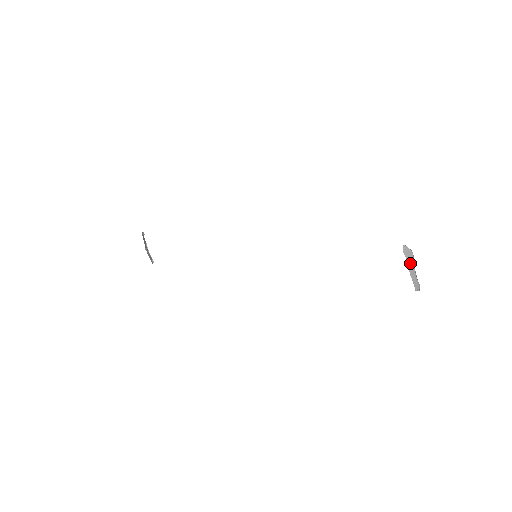
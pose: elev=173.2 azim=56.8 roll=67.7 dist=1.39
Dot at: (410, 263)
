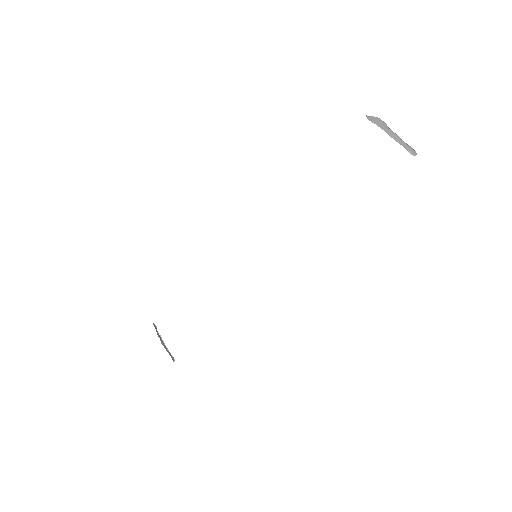
Dot at: (385, 128)
